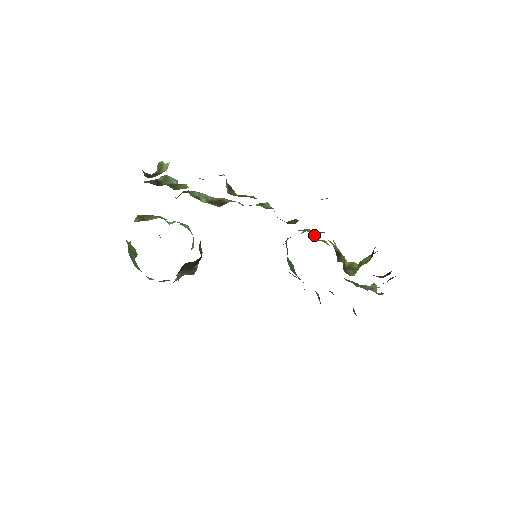
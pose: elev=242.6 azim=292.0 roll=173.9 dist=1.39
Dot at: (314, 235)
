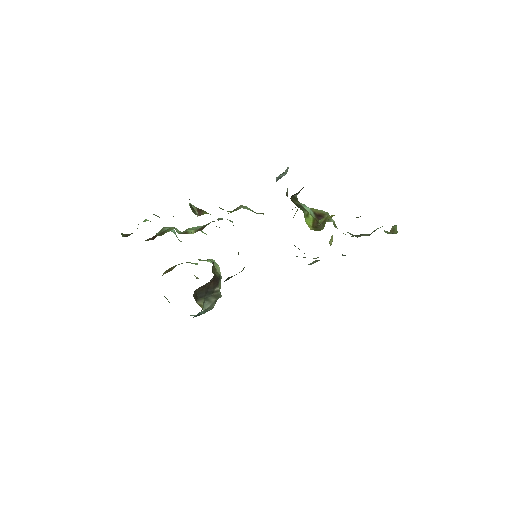
Dot at: occluded
